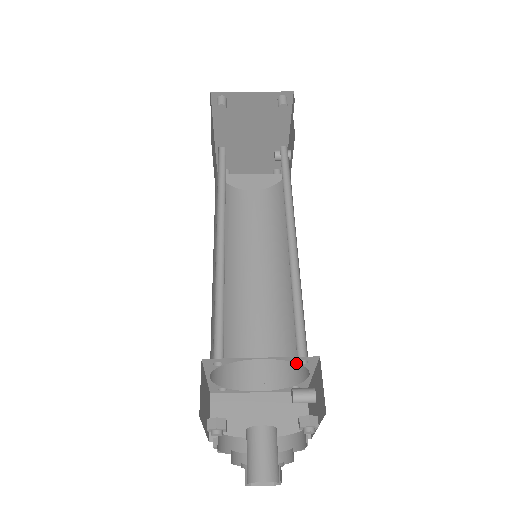
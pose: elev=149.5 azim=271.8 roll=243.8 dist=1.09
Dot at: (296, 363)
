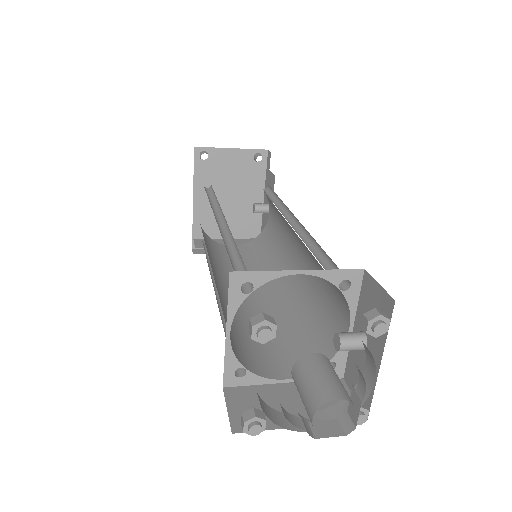
Dot at: (325, 339)
